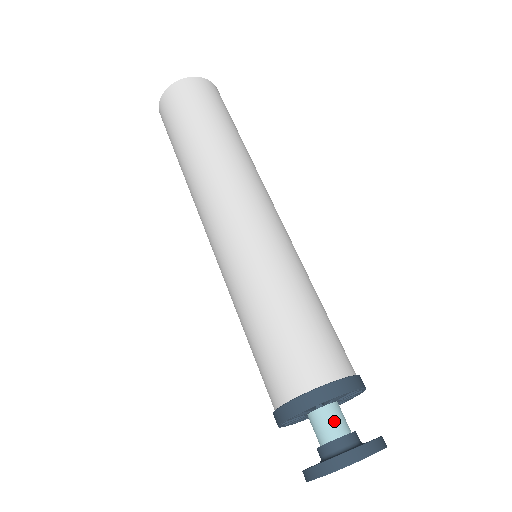
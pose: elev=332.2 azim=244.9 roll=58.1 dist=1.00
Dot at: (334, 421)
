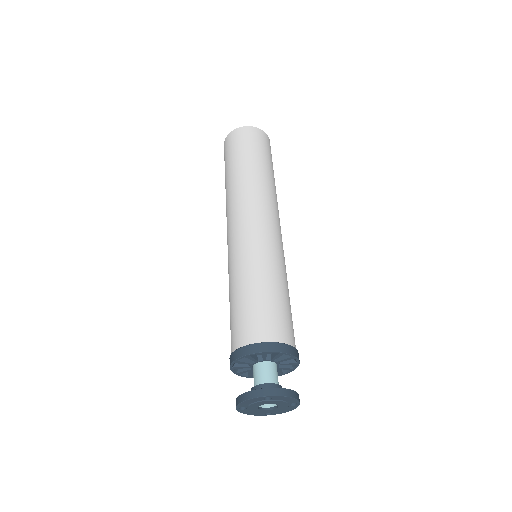
Dot at: (273, 373)
